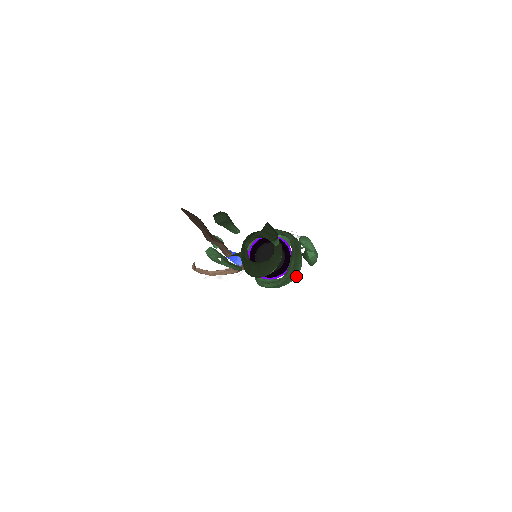
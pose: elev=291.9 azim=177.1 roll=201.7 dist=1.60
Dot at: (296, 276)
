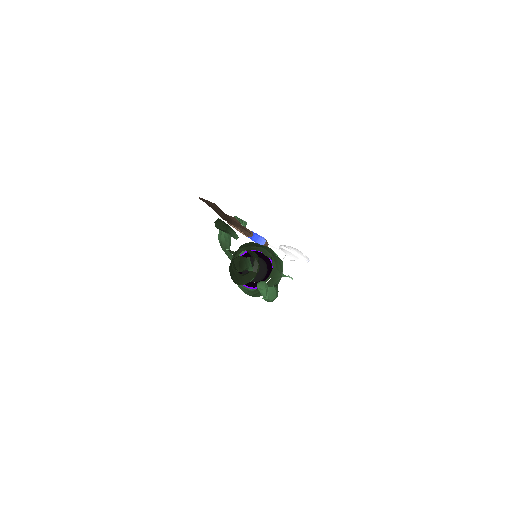
Dot at: occluded
